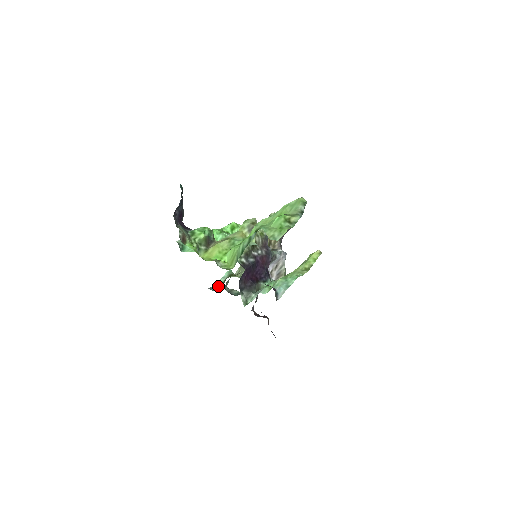
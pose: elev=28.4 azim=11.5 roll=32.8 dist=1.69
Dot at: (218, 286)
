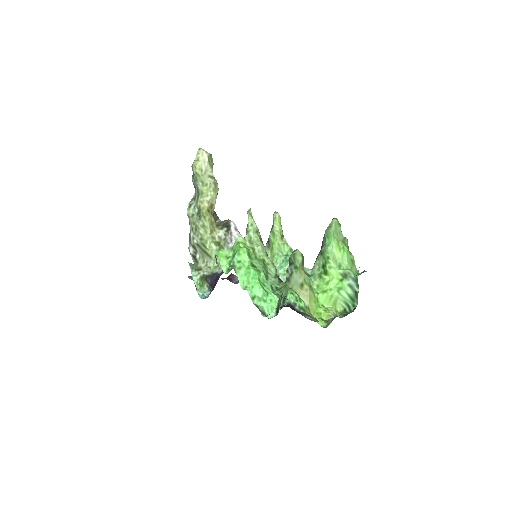
Dot at: (199, 287)
